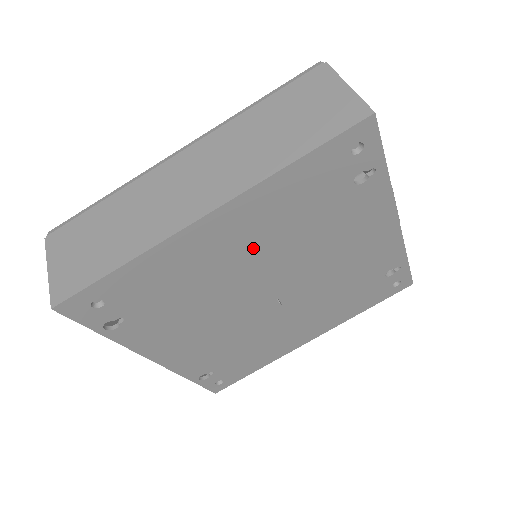
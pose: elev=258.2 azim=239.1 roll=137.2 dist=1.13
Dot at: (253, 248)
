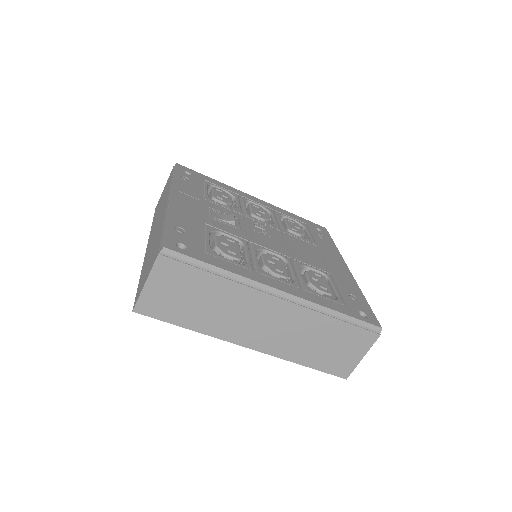
Dot at: occluded
